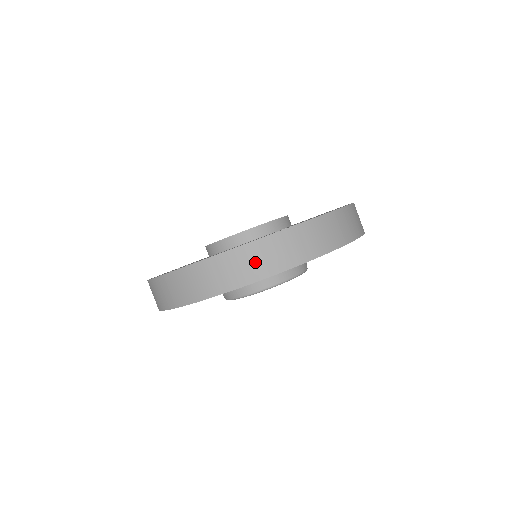
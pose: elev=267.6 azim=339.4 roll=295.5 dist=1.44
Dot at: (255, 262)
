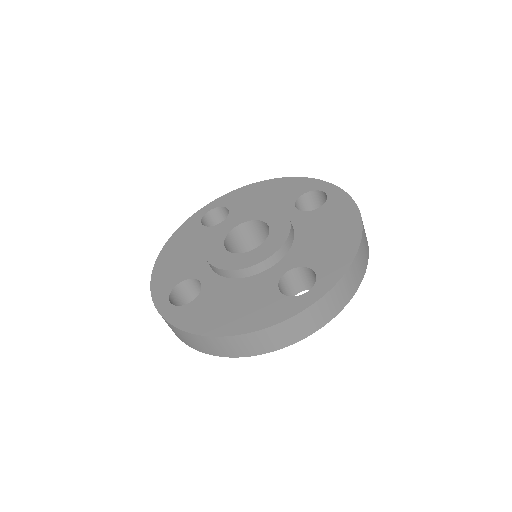
Dot at: (272, 340)
